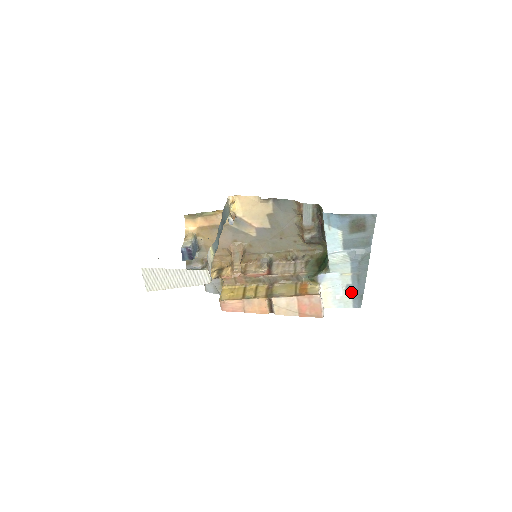
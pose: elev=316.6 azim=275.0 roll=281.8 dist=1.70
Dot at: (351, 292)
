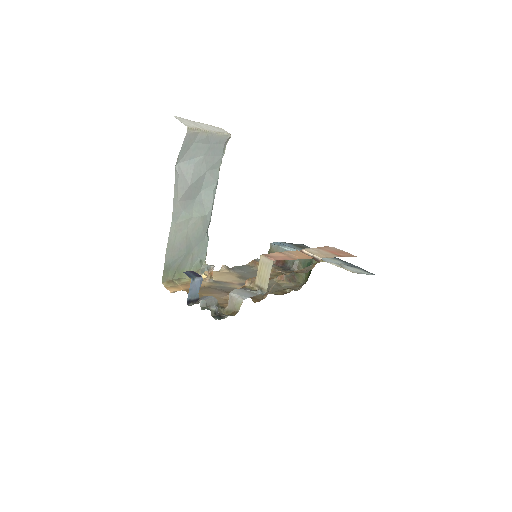
Dot at: (354, 267)
